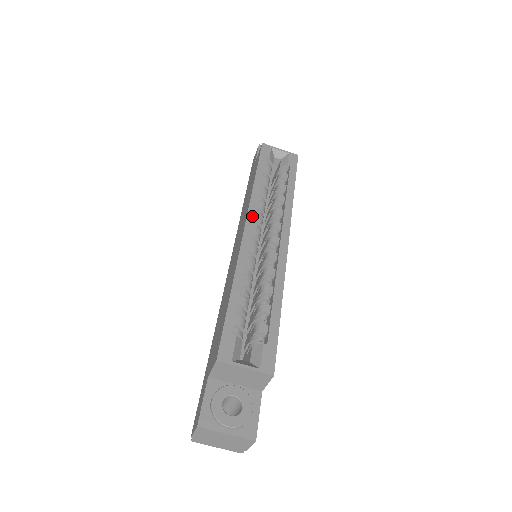
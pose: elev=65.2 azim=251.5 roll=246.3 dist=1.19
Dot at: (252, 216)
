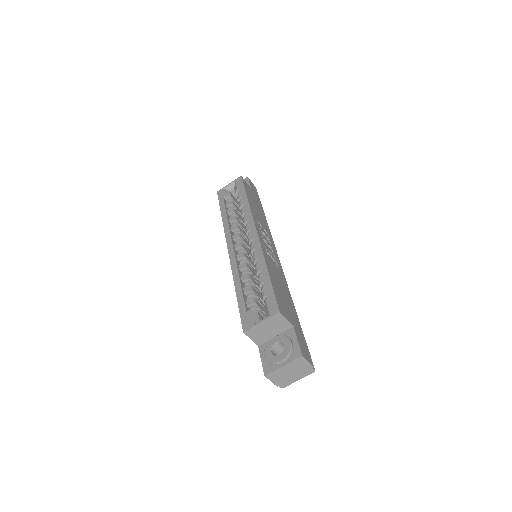
Dot at: (229, 238)
